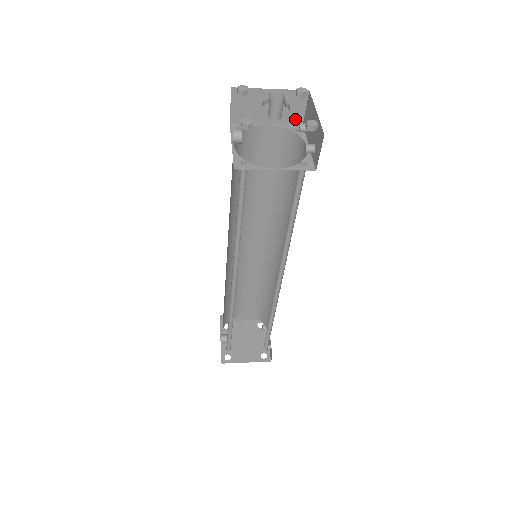
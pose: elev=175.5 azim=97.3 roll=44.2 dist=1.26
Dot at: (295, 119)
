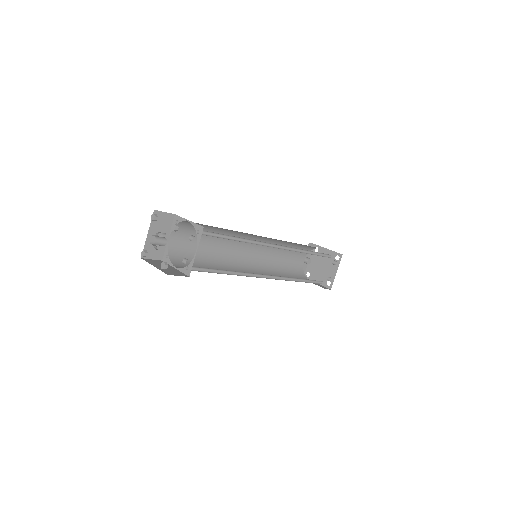
Dot at: occluded
